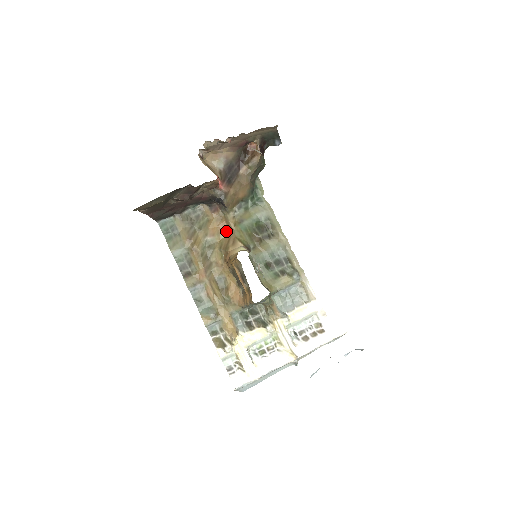
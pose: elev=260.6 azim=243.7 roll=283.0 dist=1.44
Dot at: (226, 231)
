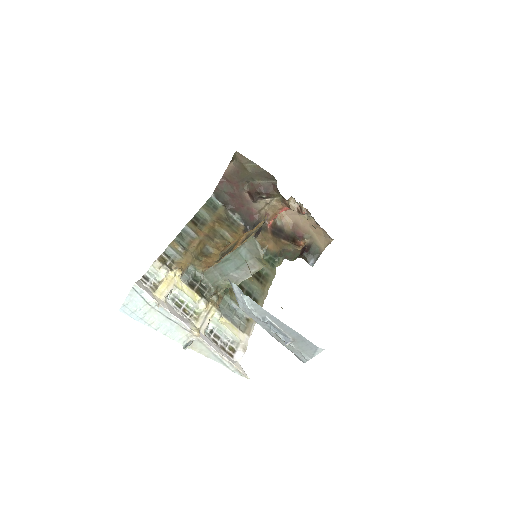
Dot at: occluded
